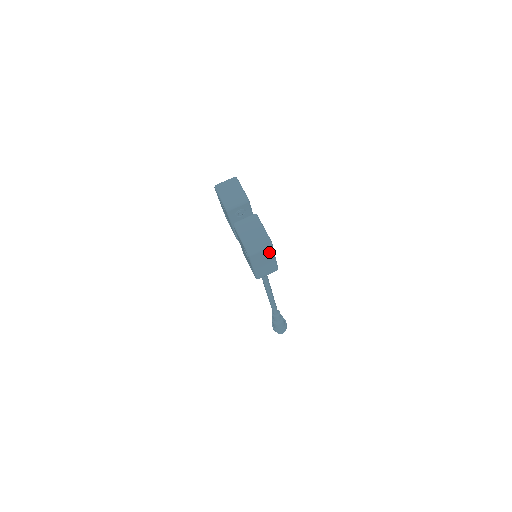
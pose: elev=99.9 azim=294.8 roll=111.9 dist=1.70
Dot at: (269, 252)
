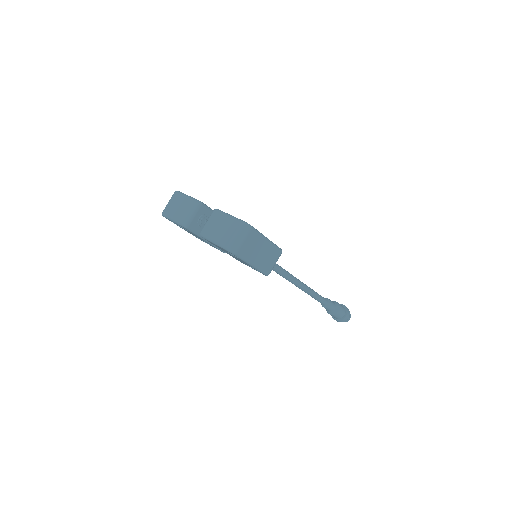
Dot at: (254, 236)
